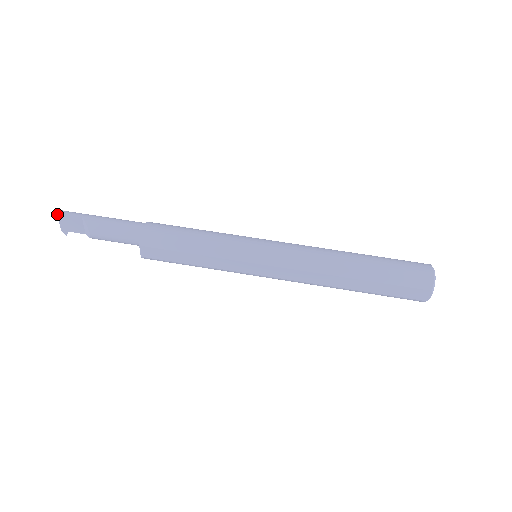
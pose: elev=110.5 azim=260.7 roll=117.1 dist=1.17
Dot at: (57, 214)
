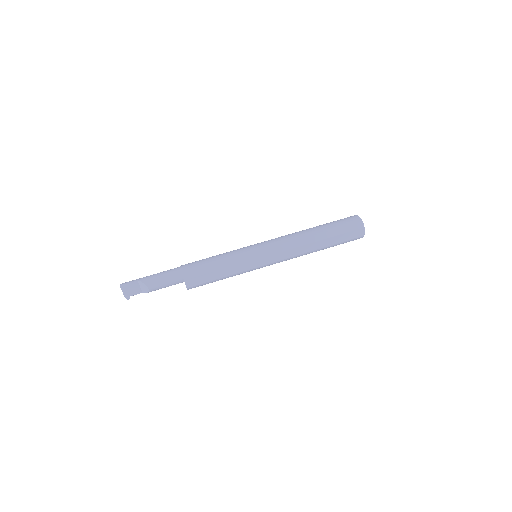
Dot at: (120, 287)
